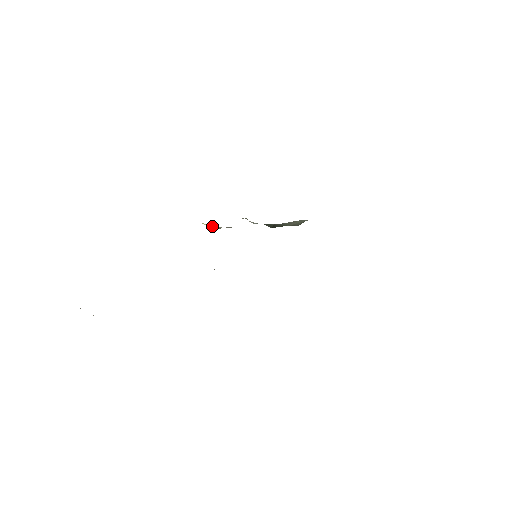
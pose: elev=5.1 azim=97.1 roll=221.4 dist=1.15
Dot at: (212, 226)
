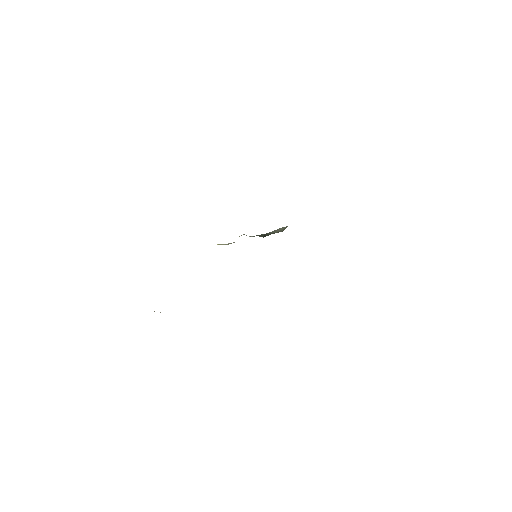
Dot at: (222, 244)
